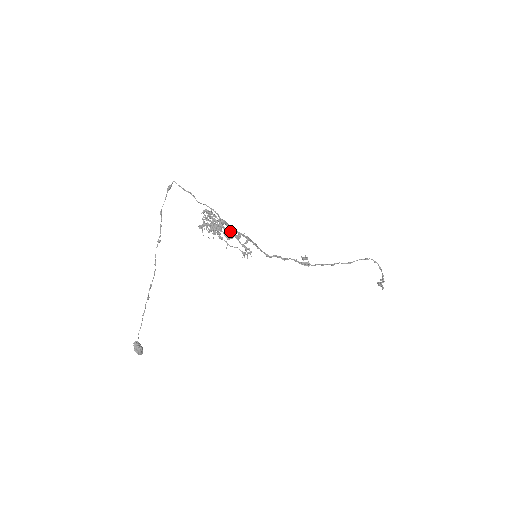
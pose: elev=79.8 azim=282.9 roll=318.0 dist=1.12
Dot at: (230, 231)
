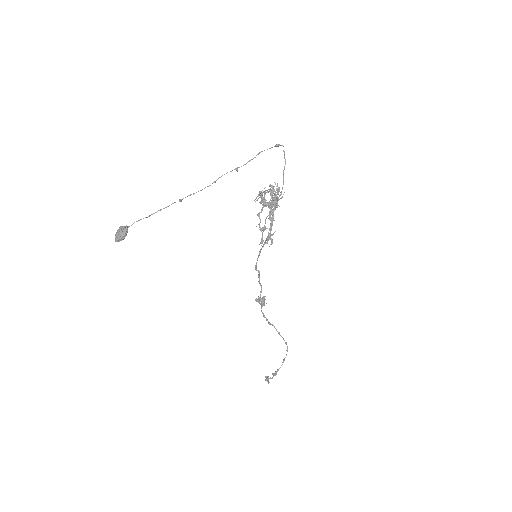
Dot at: (272, 216)
